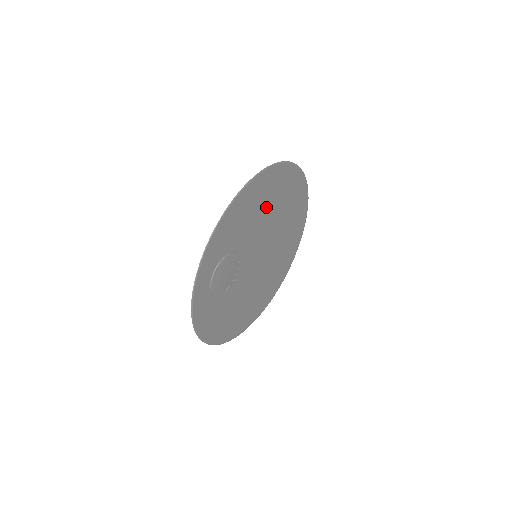
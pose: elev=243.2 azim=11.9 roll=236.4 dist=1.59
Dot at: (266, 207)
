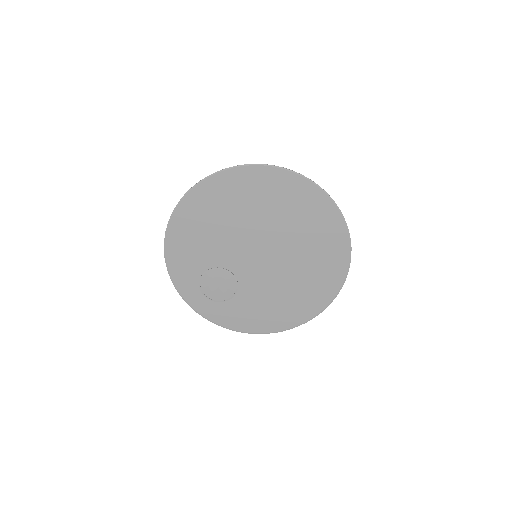
Dot at: (217, 222)
